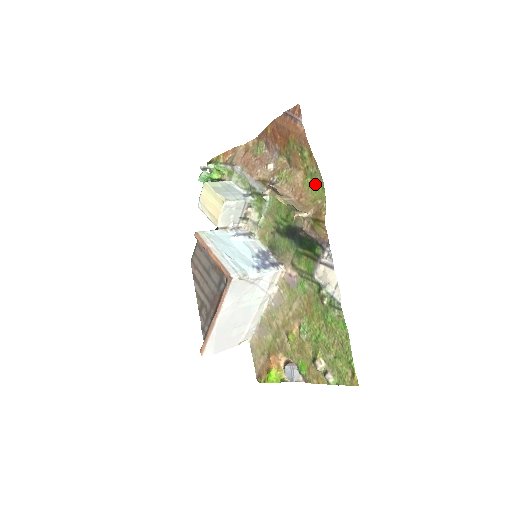
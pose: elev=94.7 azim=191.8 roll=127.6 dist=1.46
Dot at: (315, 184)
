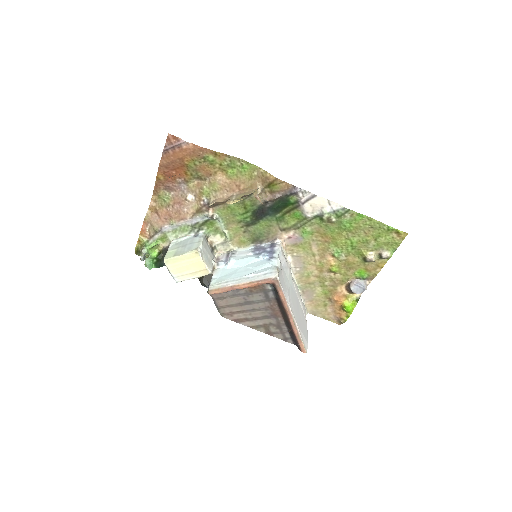
Dot at: (238, 168)
